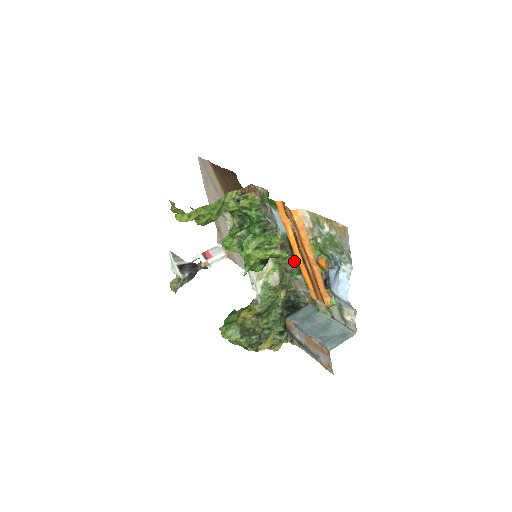
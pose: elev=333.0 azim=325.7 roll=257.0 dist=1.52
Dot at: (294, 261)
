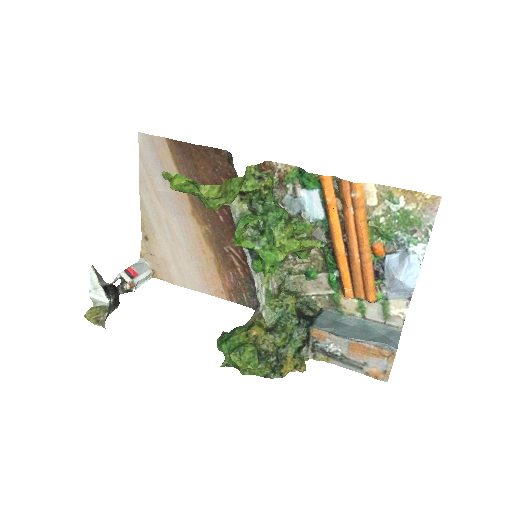
Dot at: (315, 256)
